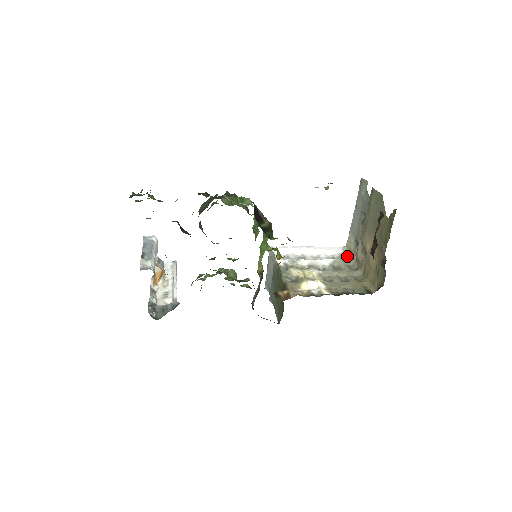
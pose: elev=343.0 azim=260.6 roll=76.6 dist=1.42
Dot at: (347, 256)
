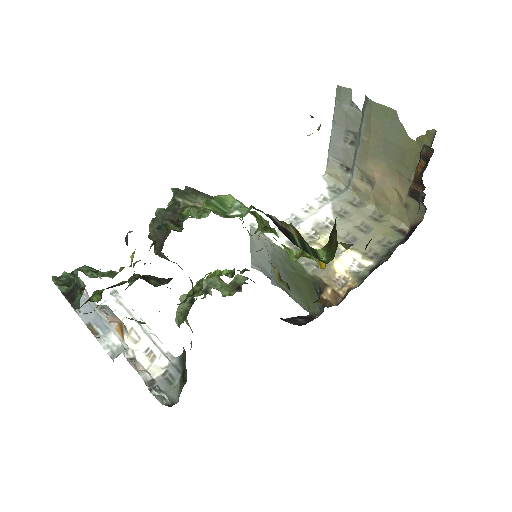
Dot at: (336, 187)
